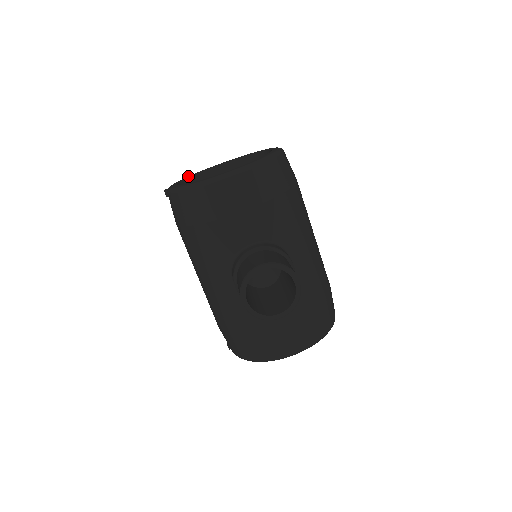
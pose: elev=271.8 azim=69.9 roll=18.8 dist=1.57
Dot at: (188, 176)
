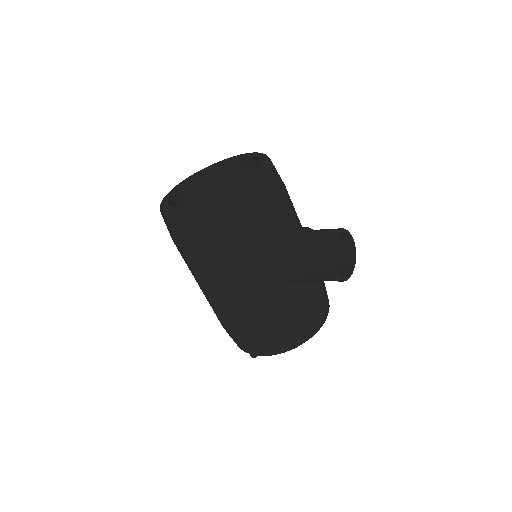
Dot at: (163, 203)
